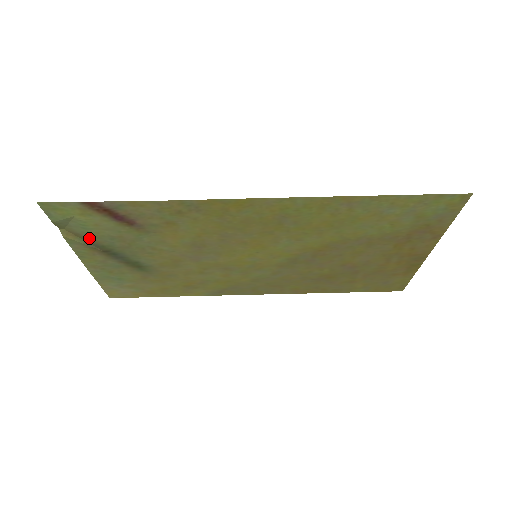
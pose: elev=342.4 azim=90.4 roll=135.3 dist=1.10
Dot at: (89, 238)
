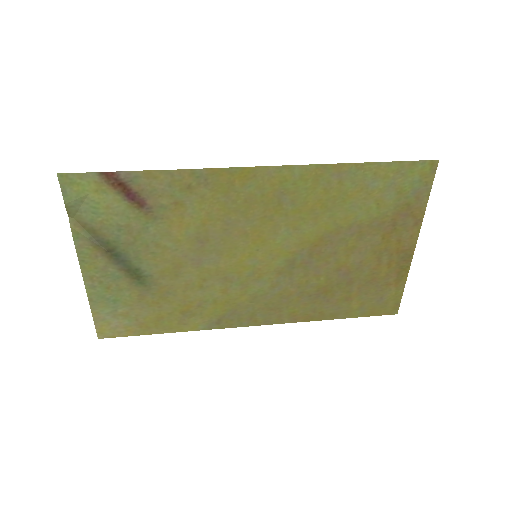
Dot at: (96, 230)
